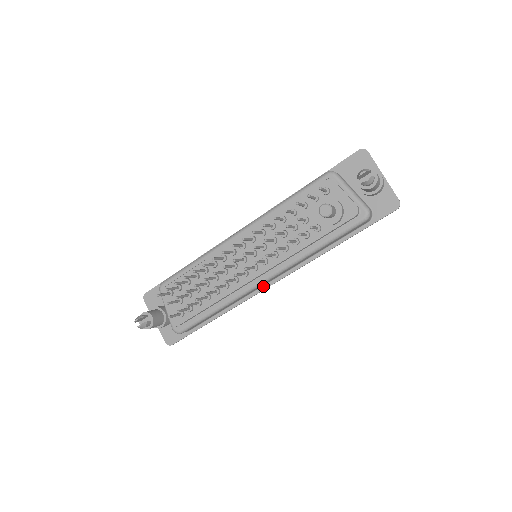
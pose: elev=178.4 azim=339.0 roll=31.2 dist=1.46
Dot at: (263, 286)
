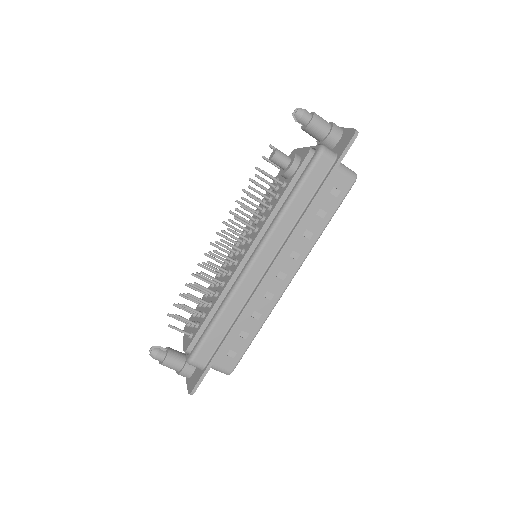
Dot at: (261, 278)
